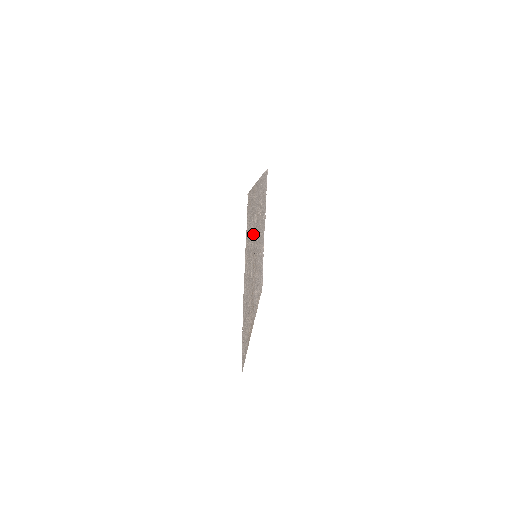
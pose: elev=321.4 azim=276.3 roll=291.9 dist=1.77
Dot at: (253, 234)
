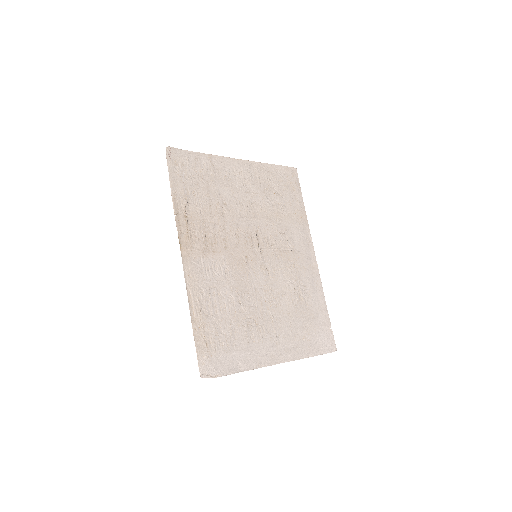
Dot at: (274, 223)
